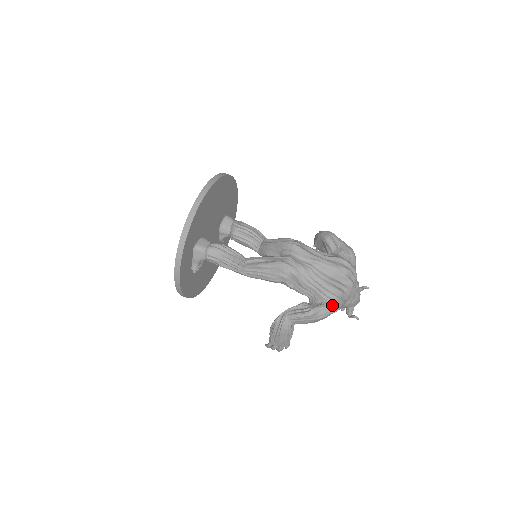
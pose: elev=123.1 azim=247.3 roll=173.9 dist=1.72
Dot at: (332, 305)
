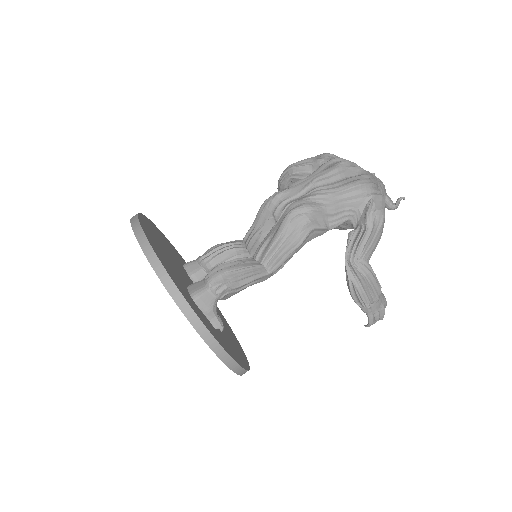
Dot at: (376, 198)
